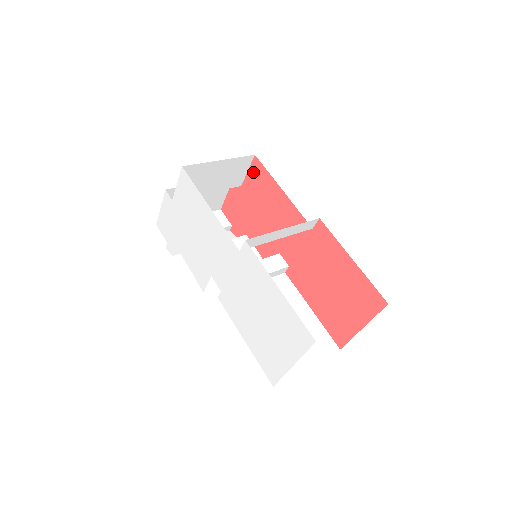
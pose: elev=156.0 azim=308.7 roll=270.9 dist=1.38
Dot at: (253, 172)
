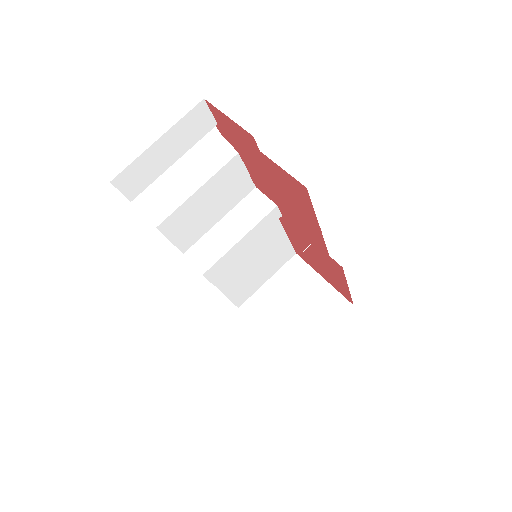
Dot at: (290, 180)
